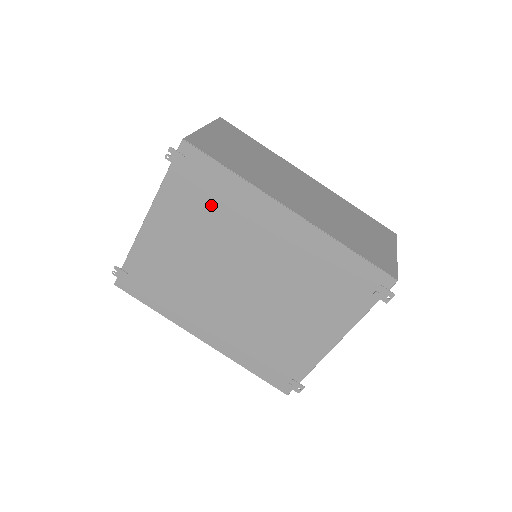
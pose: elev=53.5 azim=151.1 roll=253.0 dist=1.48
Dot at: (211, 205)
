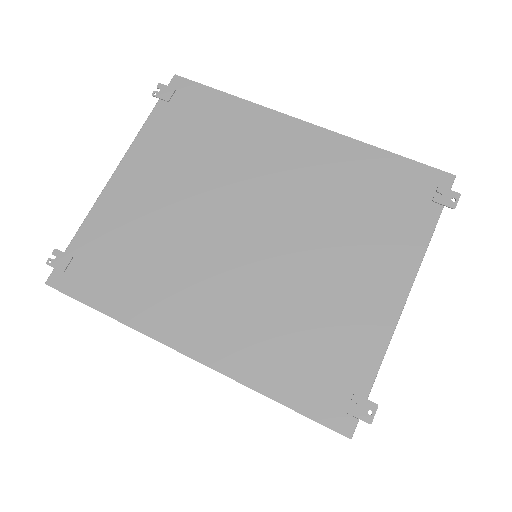
Dot at: (206, 135)
